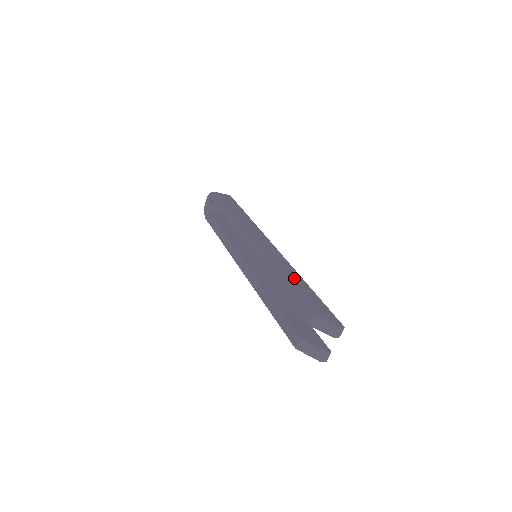
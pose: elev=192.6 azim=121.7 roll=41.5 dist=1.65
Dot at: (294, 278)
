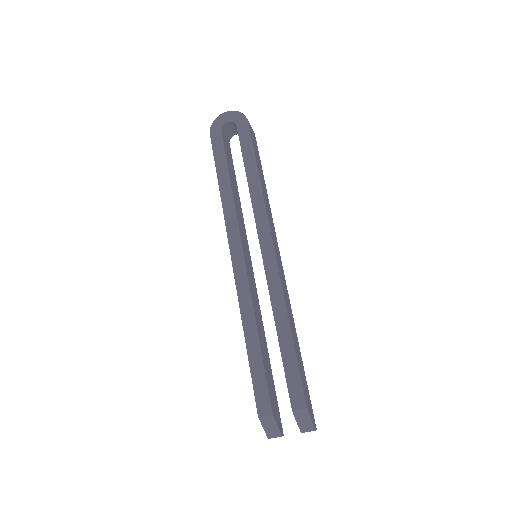
Dot at: (295, 335)
